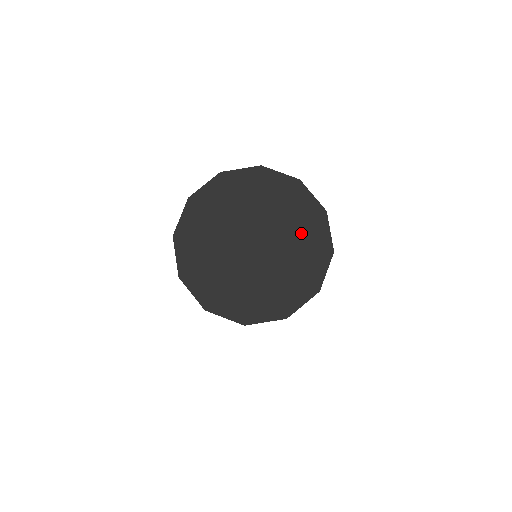
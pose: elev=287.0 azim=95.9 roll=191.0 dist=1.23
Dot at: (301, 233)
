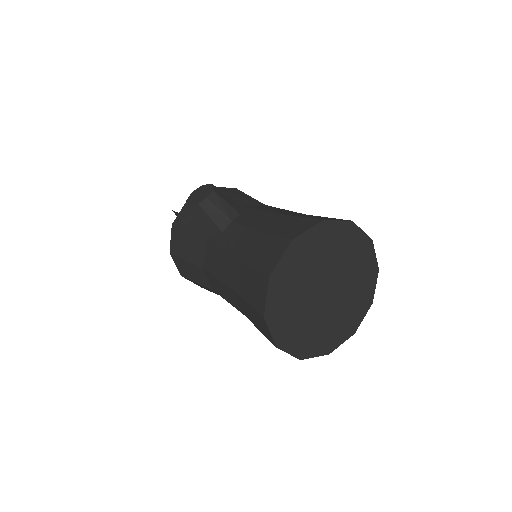
Dot at: (348, 252)
